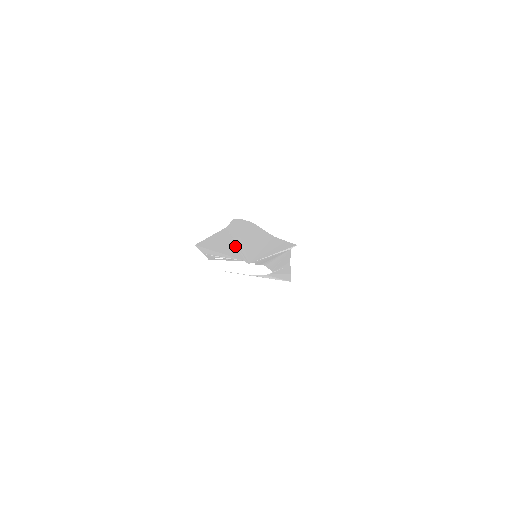
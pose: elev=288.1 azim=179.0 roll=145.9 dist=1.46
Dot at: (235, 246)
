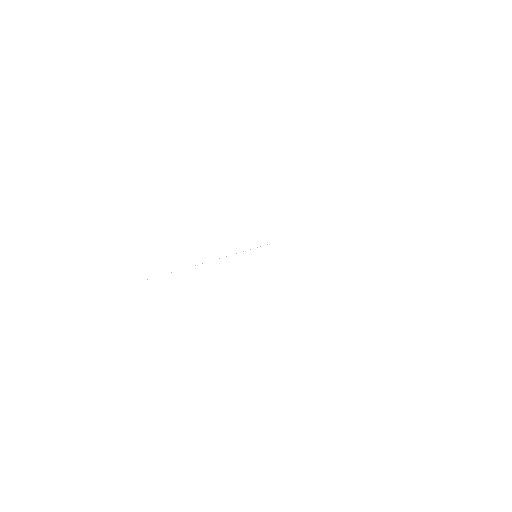
Dot at: occluded
